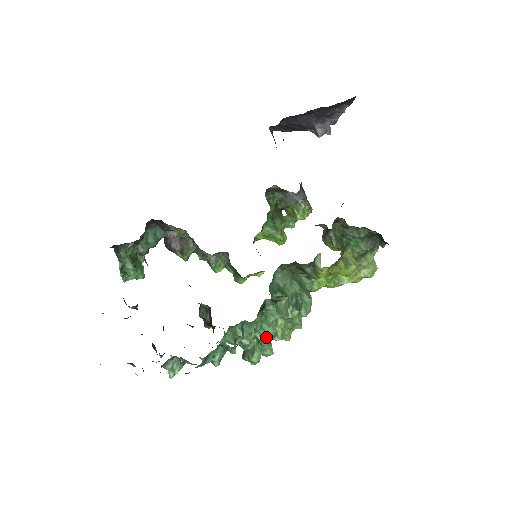
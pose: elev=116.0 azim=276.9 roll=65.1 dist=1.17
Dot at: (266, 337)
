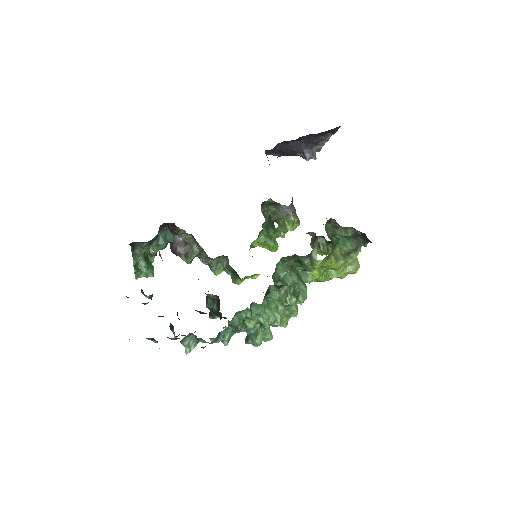
Dot at: occluded
